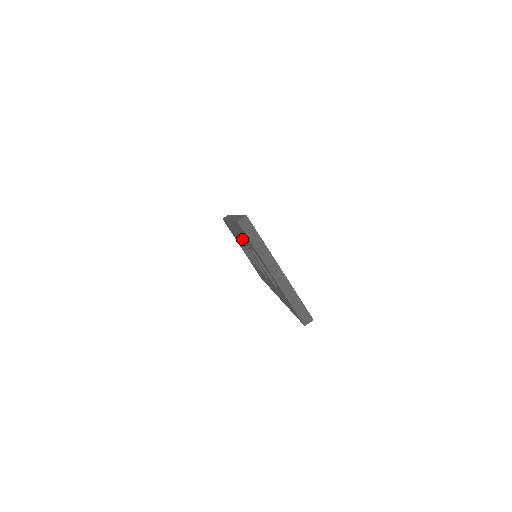
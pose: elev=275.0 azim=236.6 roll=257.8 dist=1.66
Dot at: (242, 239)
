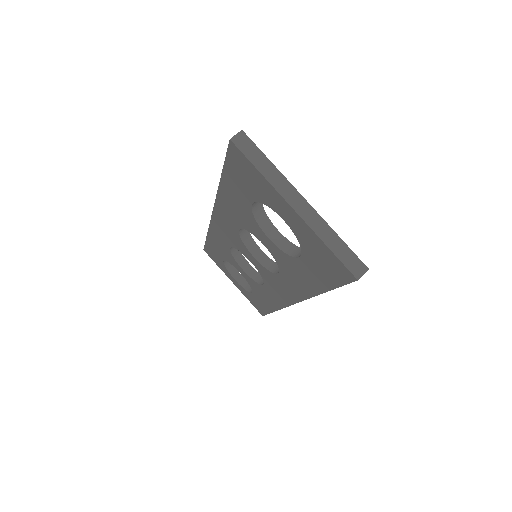
Dot at: (236, 220)
